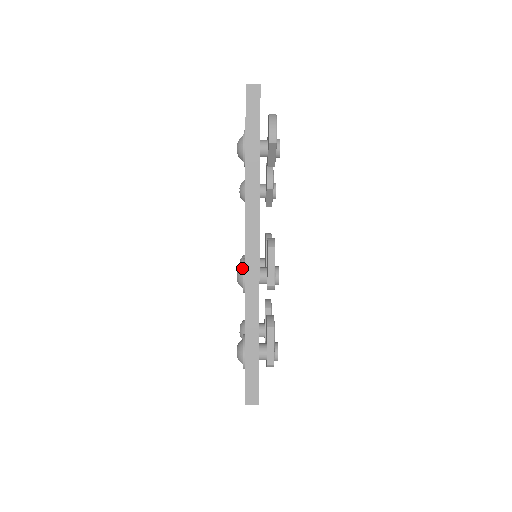
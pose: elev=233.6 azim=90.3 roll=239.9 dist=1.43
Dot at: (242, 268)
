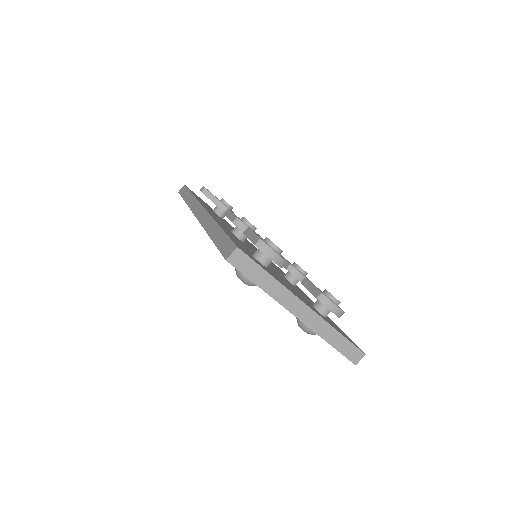
Dot at: occluded
